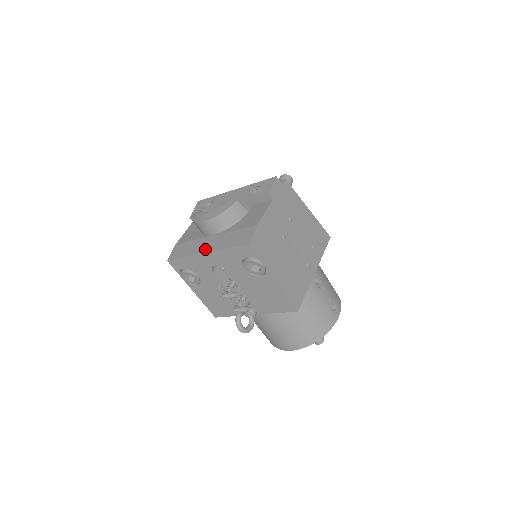
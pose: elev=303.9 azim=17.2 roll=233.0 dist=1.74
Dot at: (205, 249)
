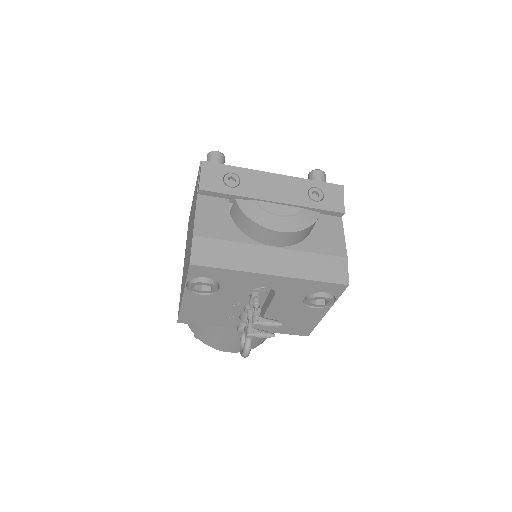
Dot at: (270, 268)
